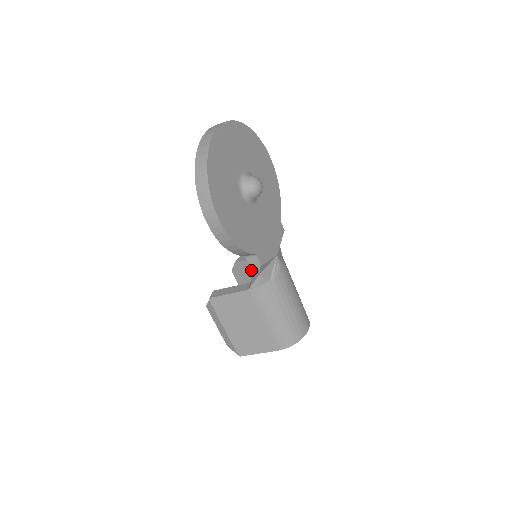
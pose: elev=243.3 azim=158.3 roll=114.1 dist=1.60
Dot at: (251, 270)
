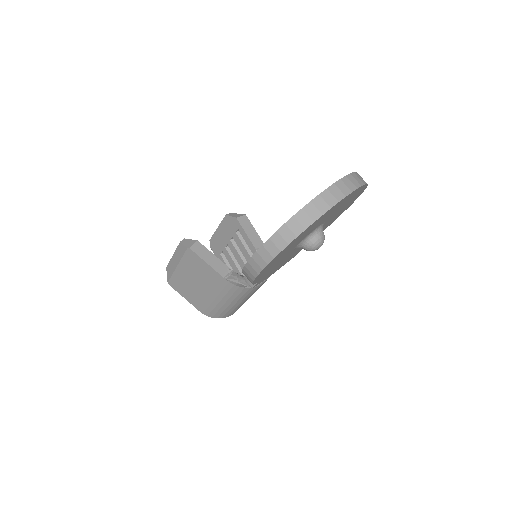
Dot at: (242, 277)
